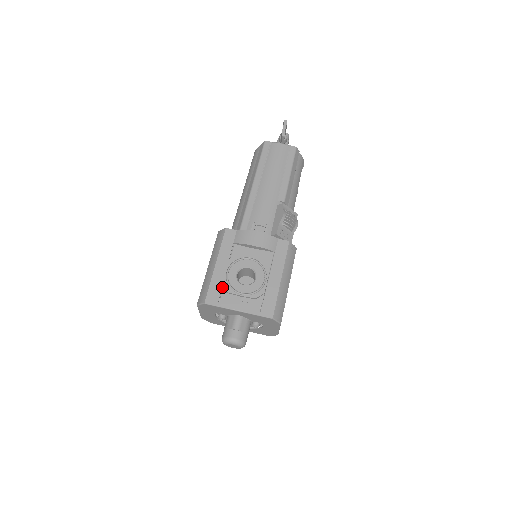
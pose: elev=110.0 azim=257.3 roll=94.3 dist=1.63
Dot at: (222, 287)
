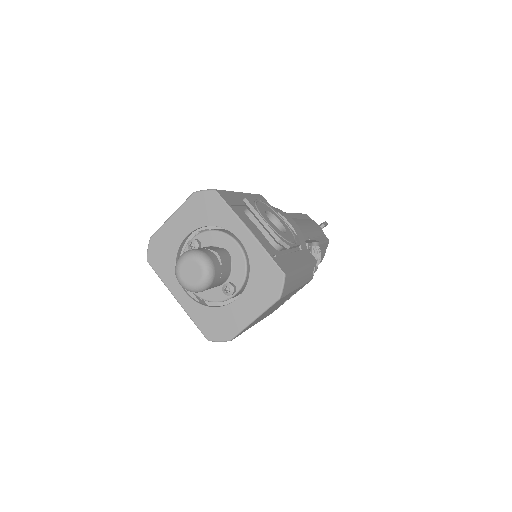
Dot at: (248, 198)
